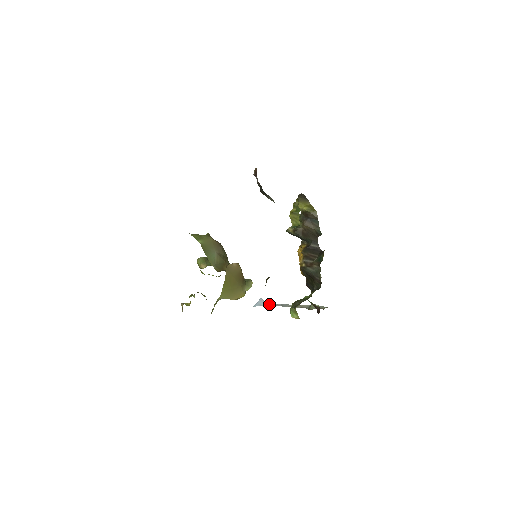
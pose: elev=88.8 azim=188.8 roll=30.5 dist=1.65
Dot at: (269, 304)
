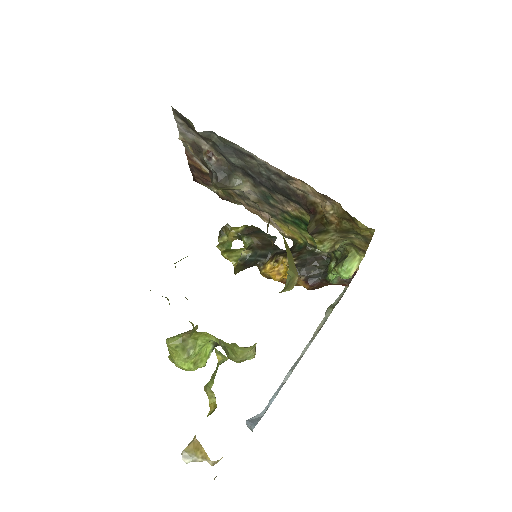
Dot at: (269, 403)
